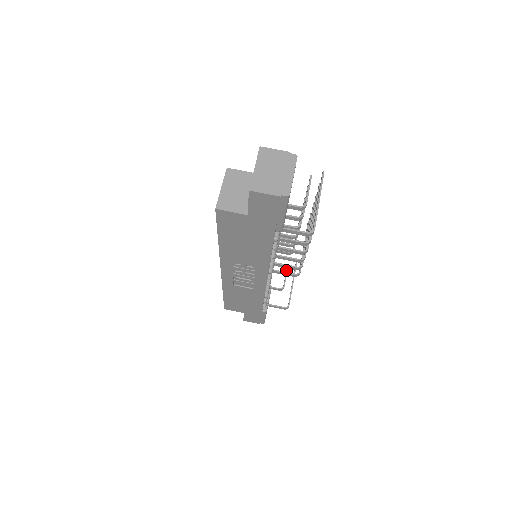
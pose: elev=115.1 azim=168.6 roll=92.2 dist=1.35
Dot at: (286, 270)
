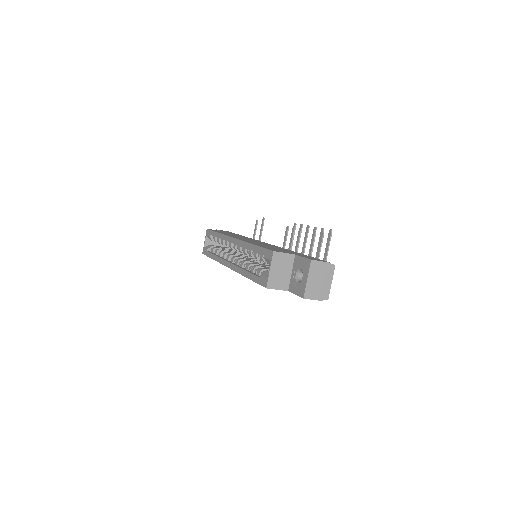
Dot at: (256, 226)
